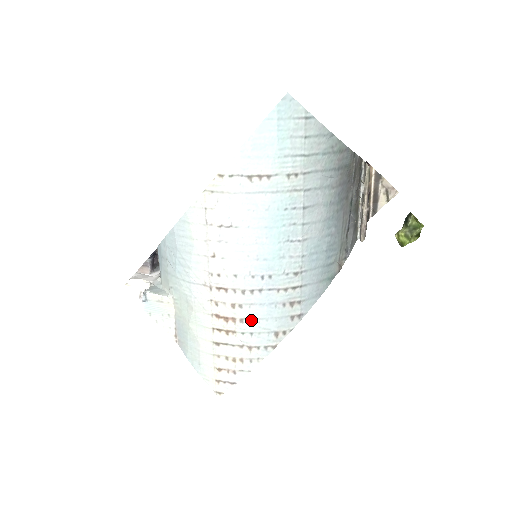
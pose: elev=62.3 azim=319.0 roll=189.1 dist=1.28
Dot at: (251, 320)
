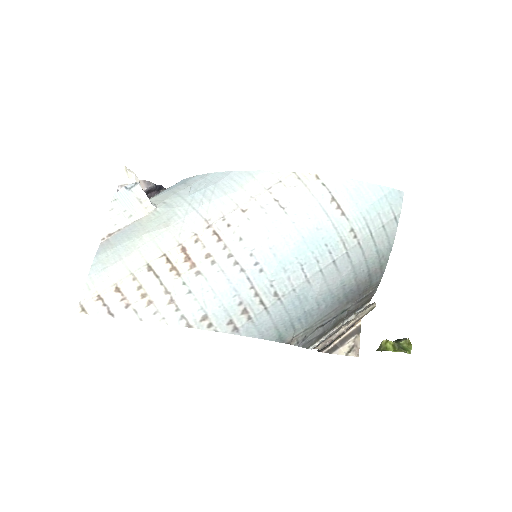
Dot at: (205, 282)
